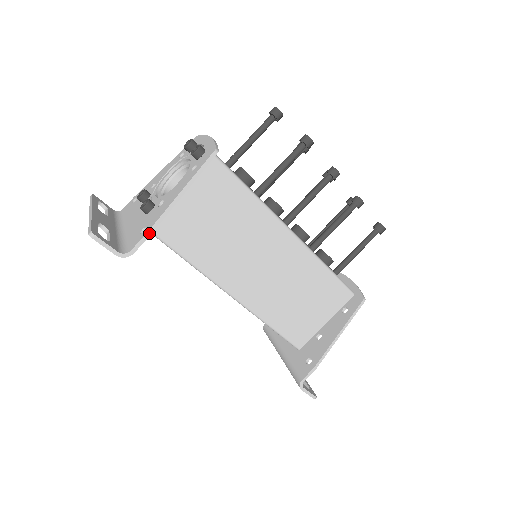
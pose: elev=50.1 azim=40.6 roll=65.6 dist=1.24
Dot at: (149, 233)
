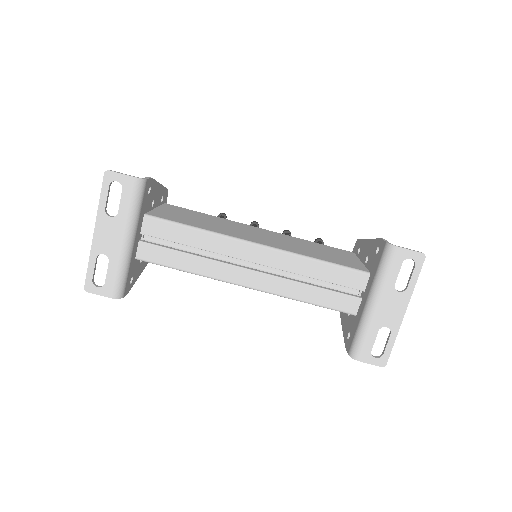
Dot at: (151, 178)
